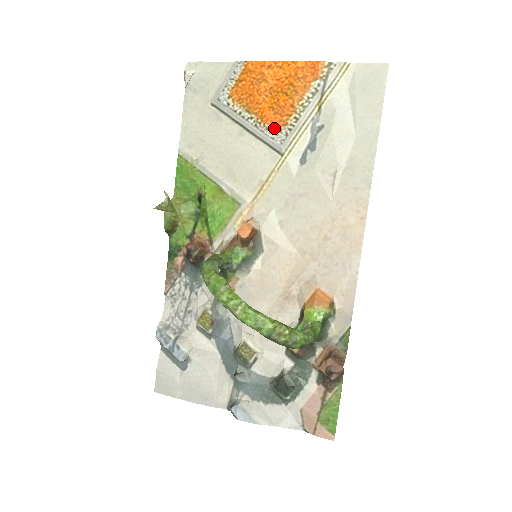
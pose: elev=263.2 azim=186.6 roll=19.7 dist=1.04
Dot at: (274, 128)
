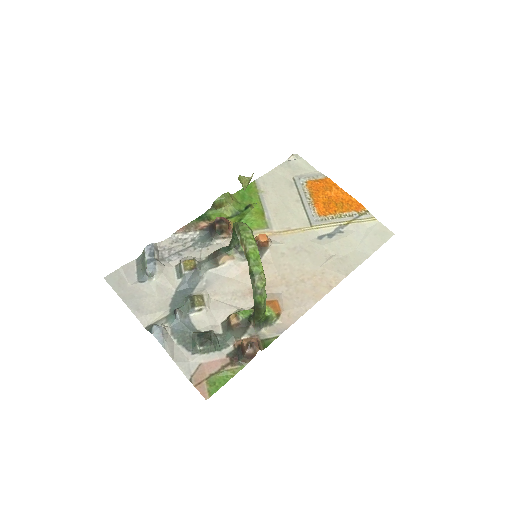
Dot at: (318, 212)
